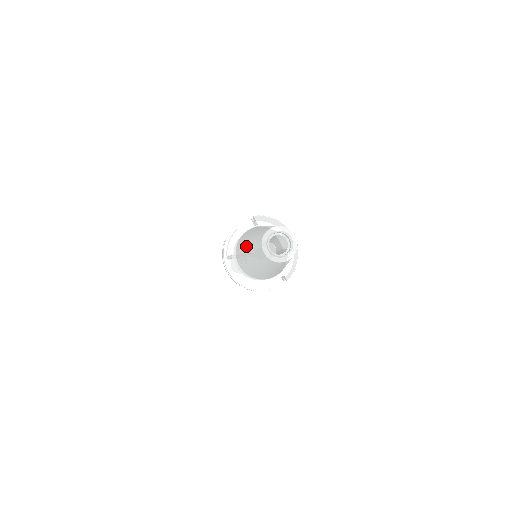
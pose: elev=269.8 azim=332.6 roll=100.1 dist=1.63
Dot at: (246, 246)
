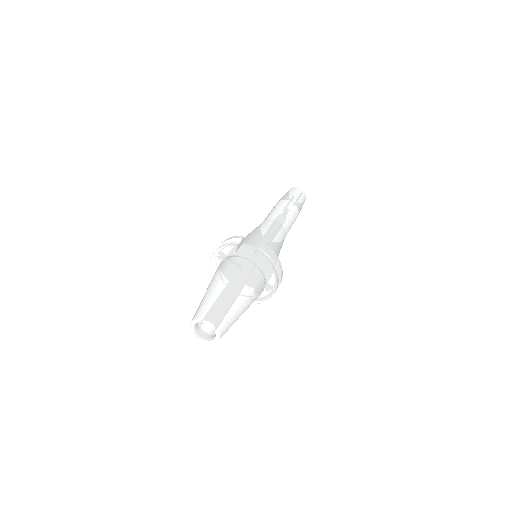
Dot at: (210, 285)
